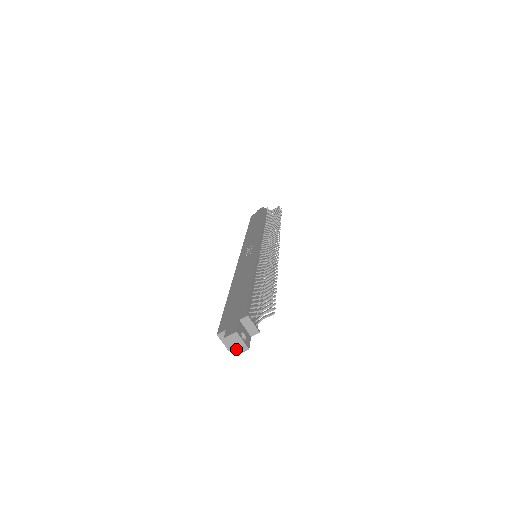
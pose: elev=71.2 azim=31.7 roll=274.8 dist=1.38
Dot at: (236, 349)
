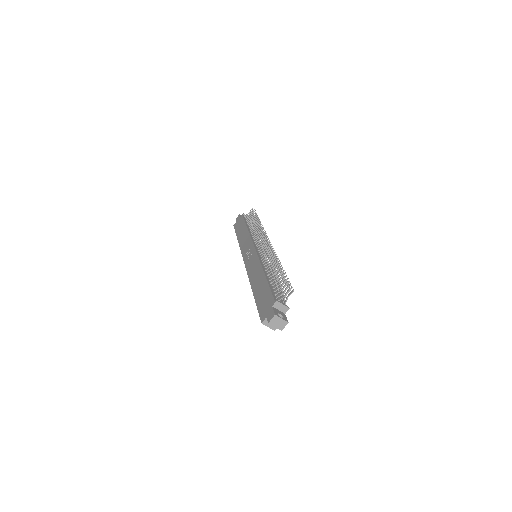
Dot at: (280, 327)
